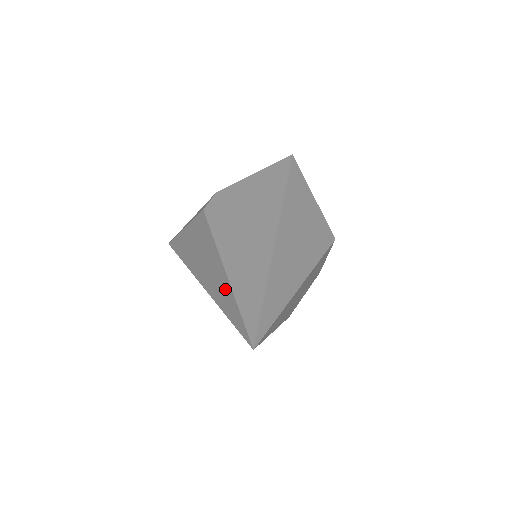
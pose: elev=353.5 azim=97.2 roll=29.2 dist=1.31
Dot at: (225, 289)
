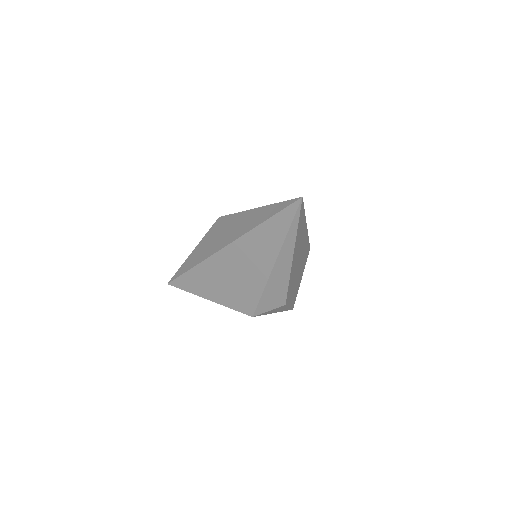
Dot at: (260, 213)
